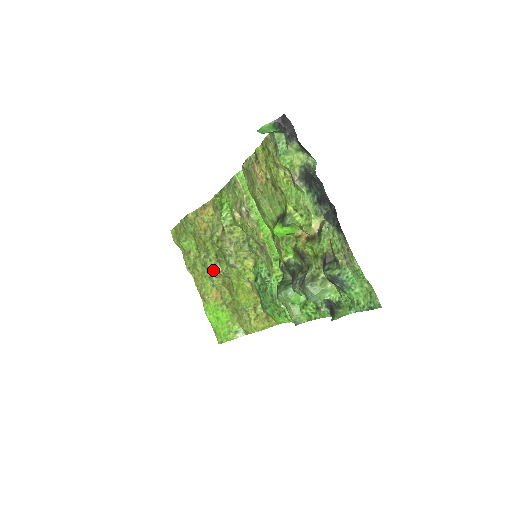
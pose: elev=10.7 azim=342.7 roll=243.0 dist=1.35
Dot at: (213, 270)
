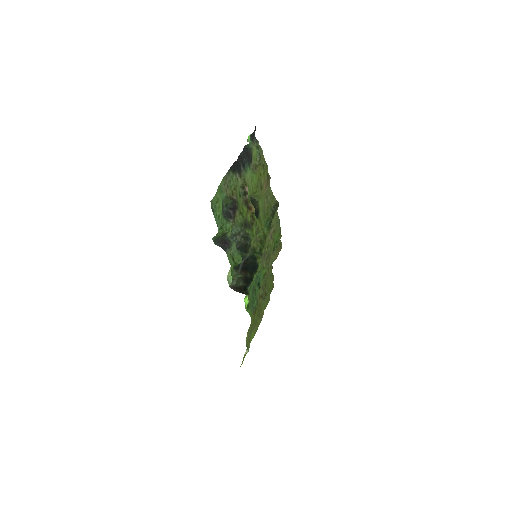
Dot at: occluded
